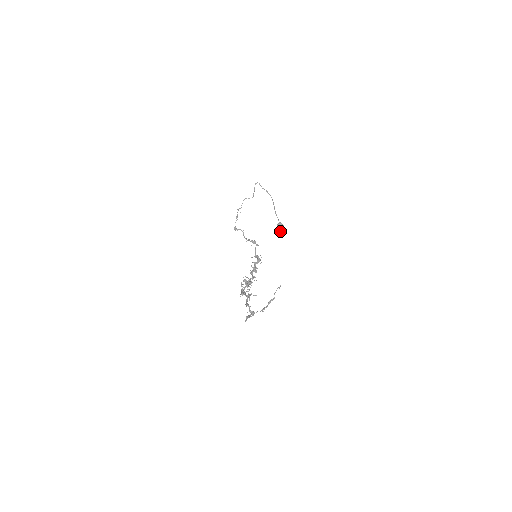
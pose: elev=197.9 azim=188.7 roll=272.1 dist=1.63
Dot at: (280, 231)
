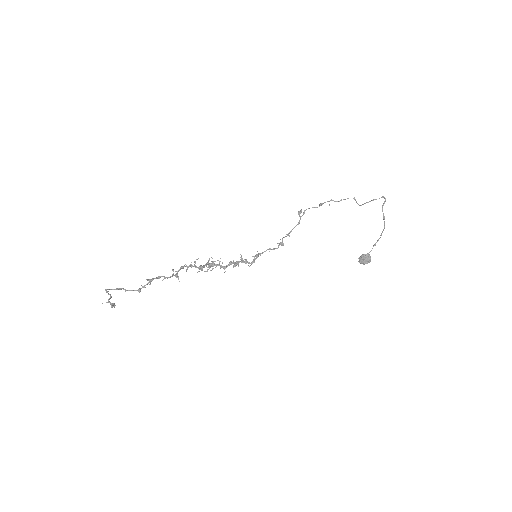
Dot at: (359, 261)
